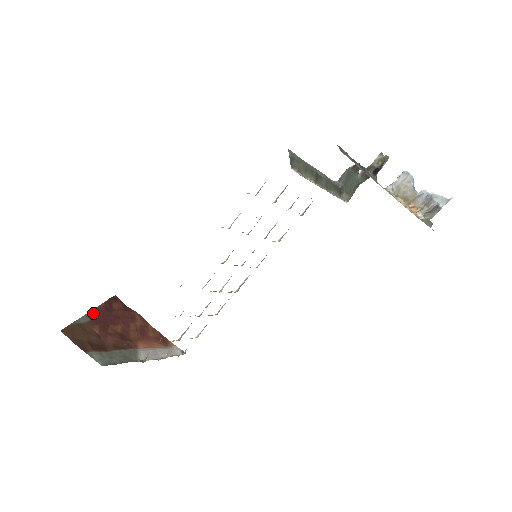
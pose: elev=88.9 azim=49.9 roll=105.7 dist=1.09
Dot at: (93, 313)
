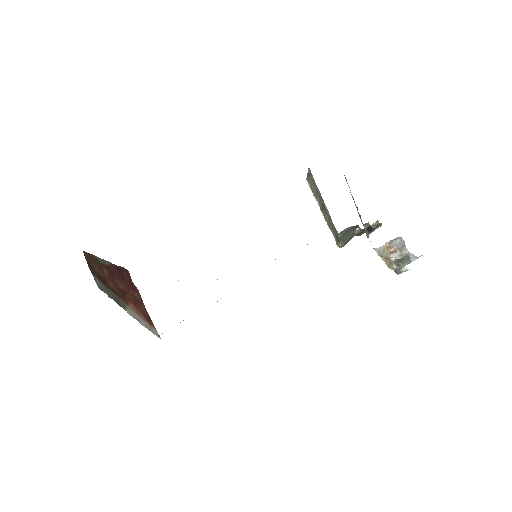
Dot at: (108, 263)
